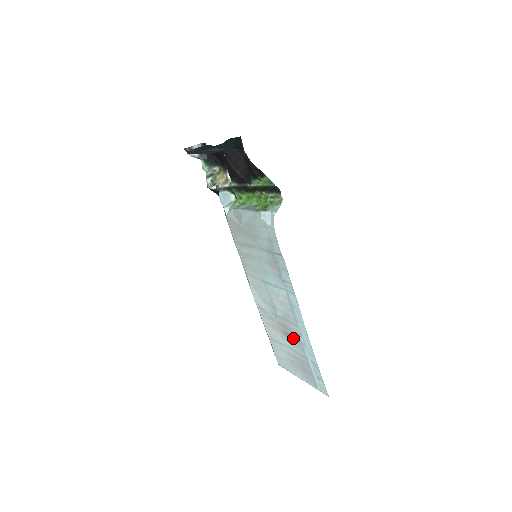
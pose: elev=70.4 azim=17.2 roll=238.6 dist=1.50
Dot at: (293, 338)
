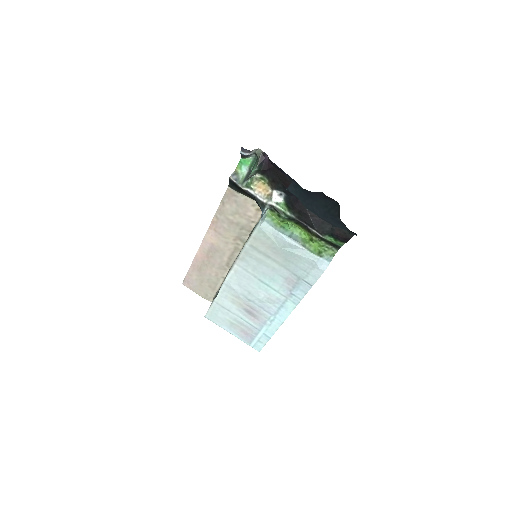
Dot at: (256, 317)
